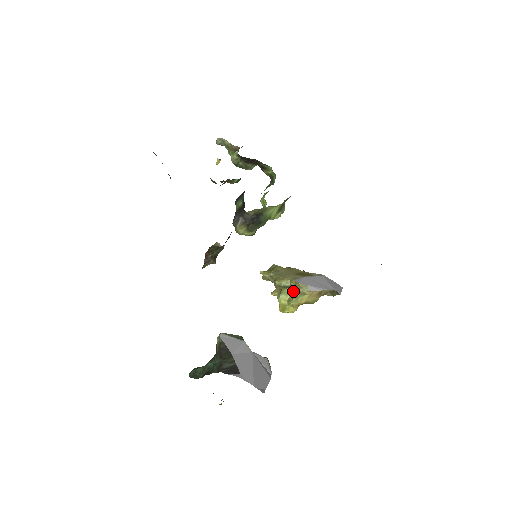
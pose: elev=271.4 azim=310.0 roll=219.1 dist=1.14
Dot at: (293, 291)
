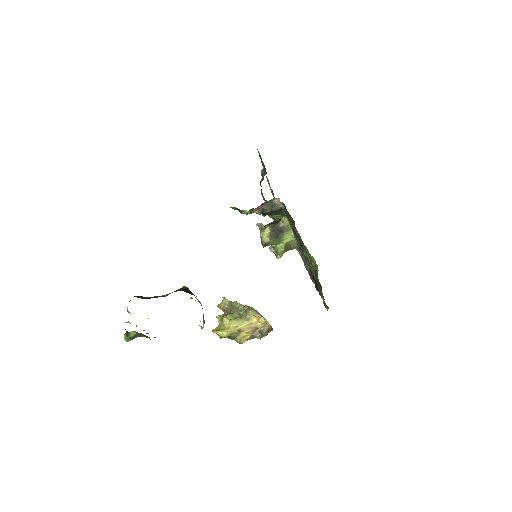
Dot at: occluded
